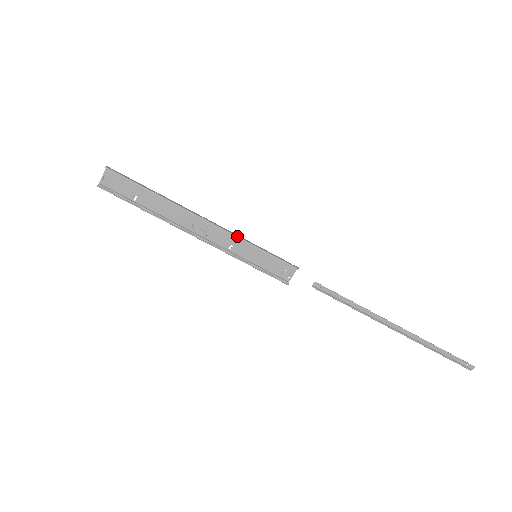
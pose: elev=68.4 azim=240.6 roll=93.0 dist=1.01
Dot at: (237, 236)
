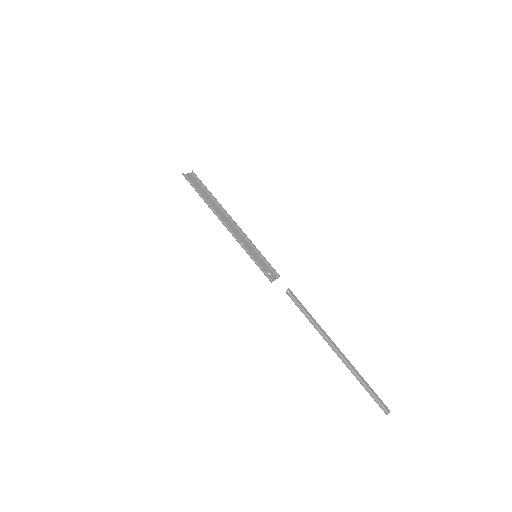
Dot at: (249, 239)
